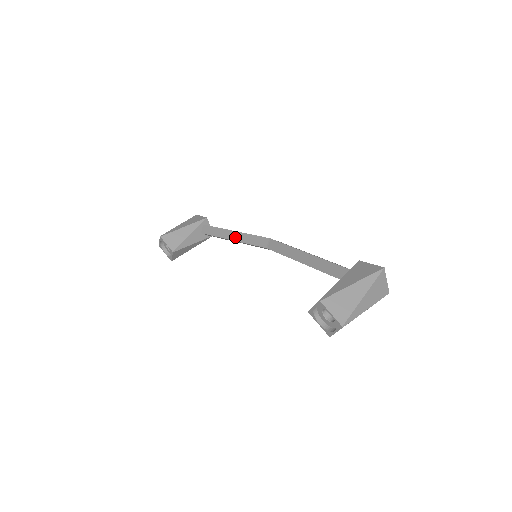
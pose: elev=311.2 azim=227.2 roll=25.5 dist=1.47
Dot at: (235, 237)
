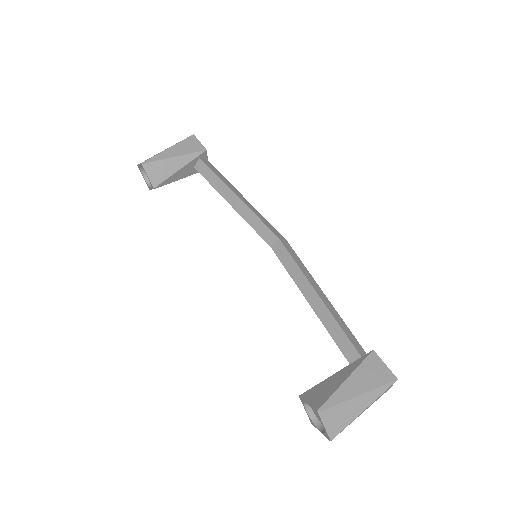
Dot at: (236, 205)
